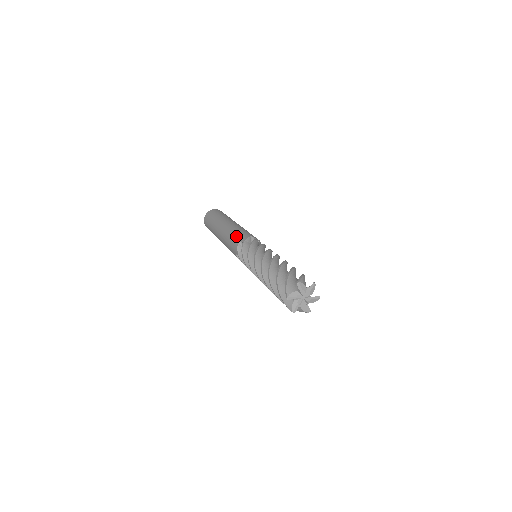
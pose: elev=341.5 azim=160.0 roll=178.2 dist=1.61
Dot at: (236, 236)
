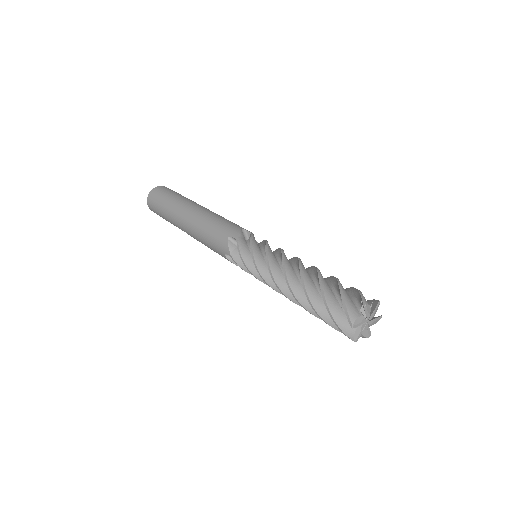
Dot at: (220, 229)
